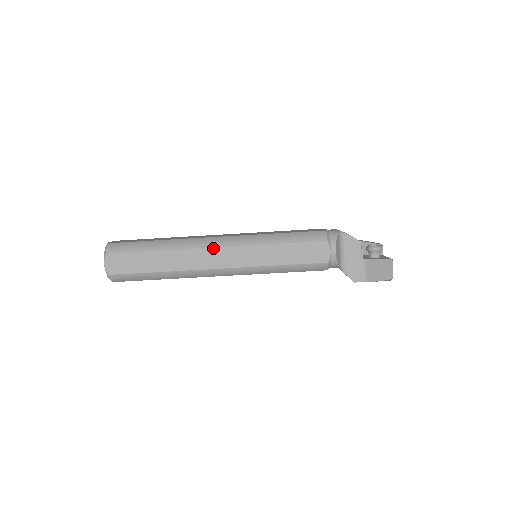
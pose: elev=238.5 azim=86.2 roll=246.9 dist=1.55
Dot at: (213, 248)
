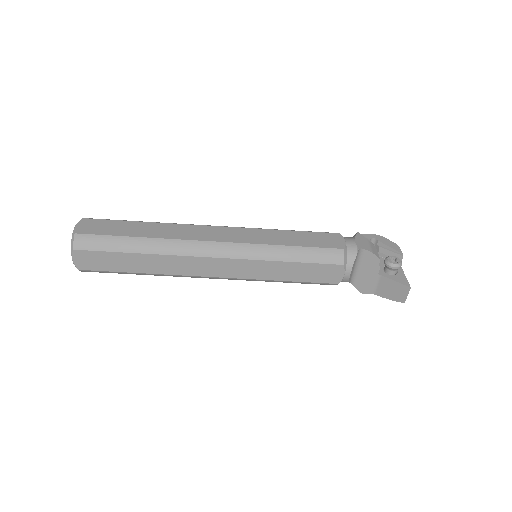
Dot at: (207, 258)
